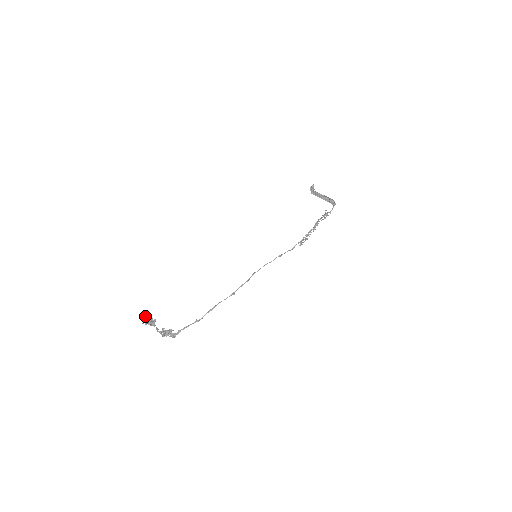
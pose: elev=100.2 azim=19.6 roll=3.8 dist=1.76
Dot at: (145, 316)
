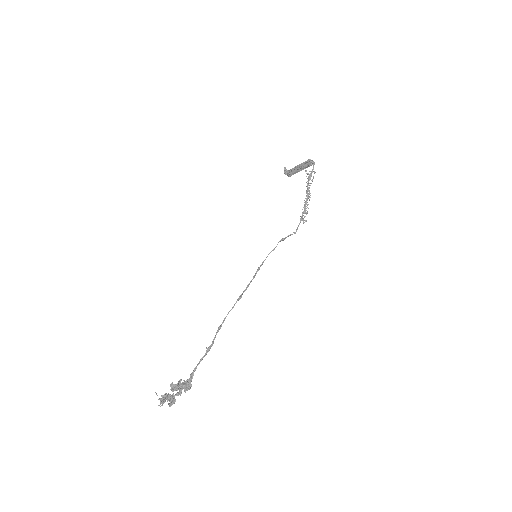
Dot at: (155, 392)
